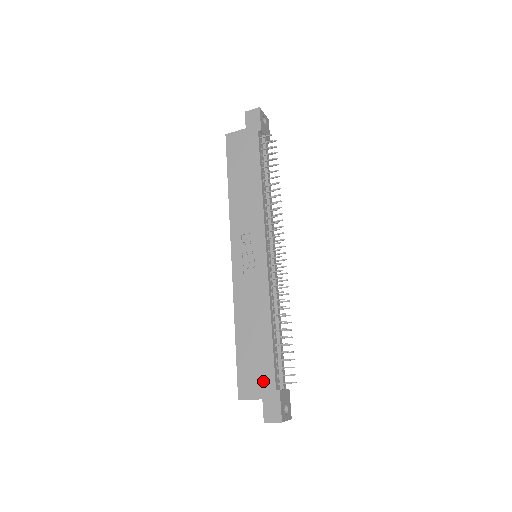
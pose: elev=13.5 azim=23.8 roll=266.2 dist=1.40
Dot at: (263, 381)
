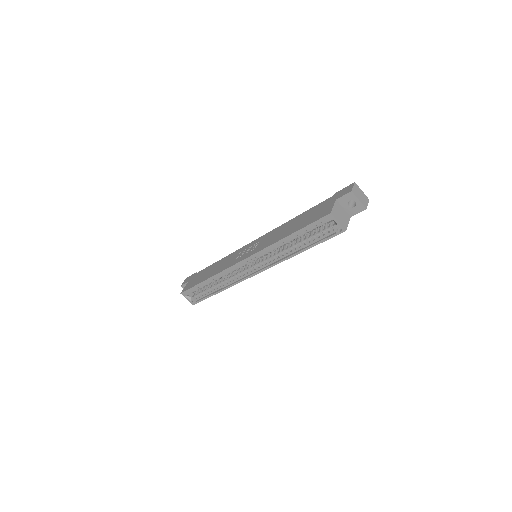
Dot at: (325, 205)
